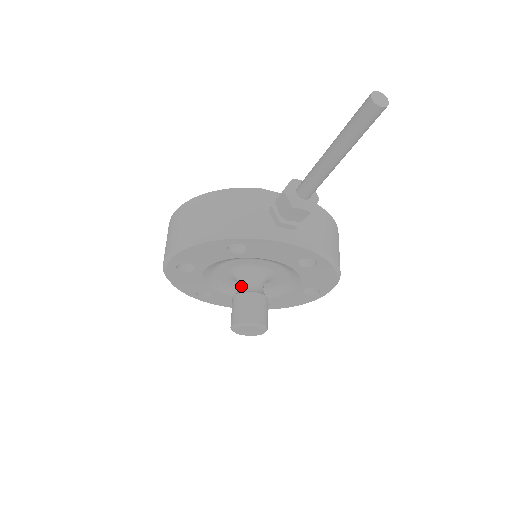
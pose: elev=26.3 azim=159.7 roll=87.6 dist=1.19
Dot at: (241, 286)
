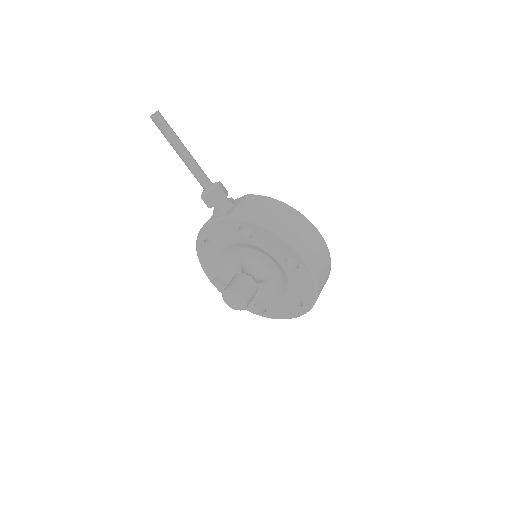
Dot at: occluded
